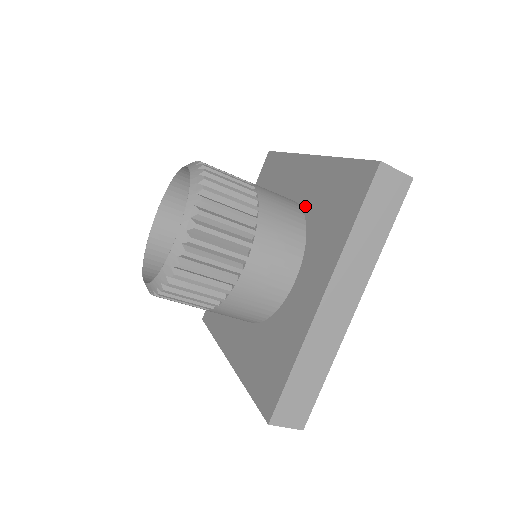
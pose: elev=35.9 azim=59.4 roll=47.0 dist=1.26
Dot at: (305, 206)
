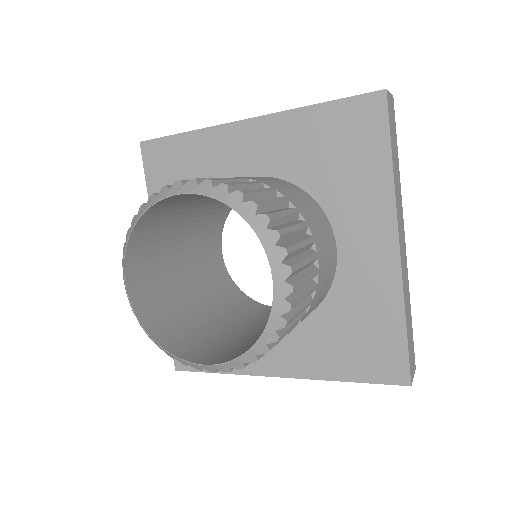
Dot at: (286, 175)
